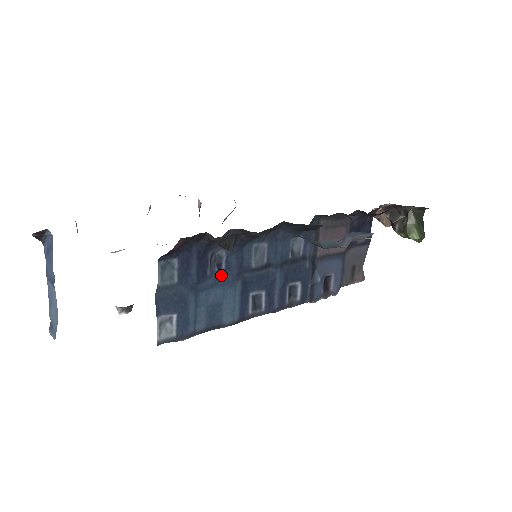
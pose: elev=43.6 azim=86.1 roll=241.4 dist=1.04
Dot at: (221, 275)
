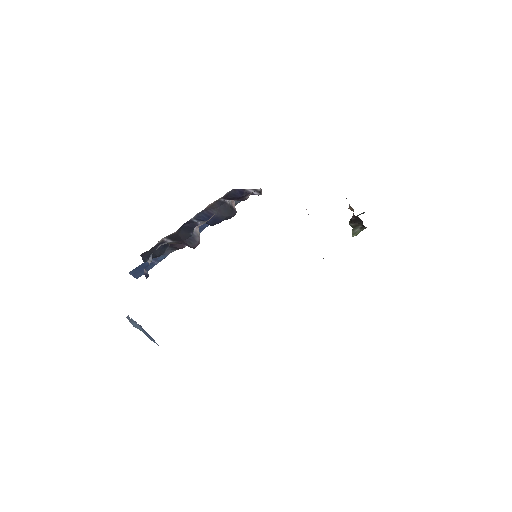
Dot at: occluded
